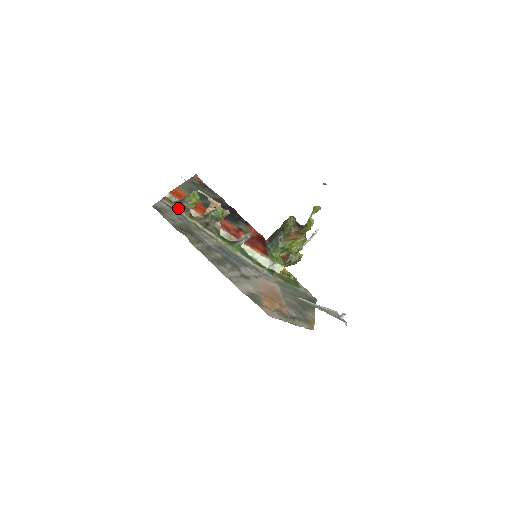
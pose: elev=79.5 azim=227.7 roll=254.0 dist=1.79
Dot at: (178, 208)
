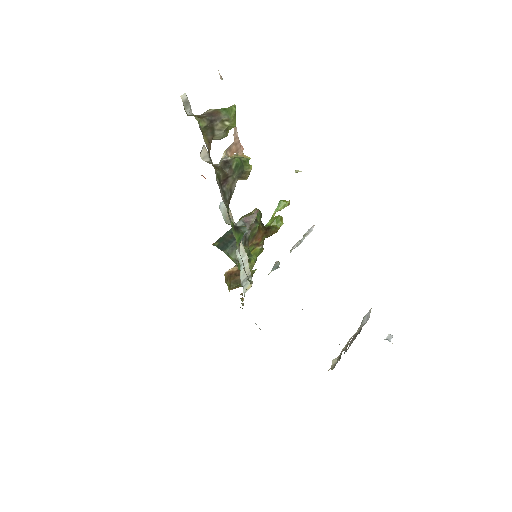
Dot at: (201, 129)
